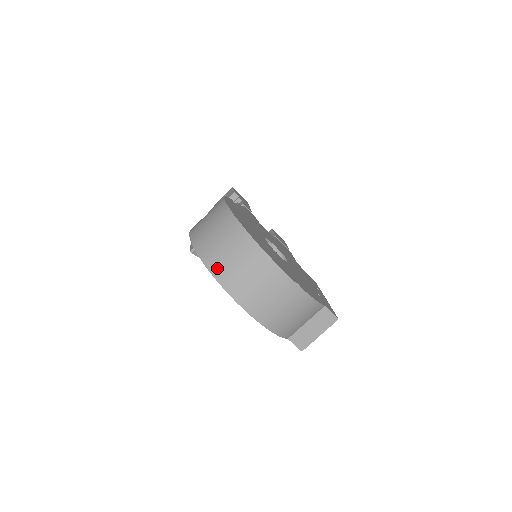
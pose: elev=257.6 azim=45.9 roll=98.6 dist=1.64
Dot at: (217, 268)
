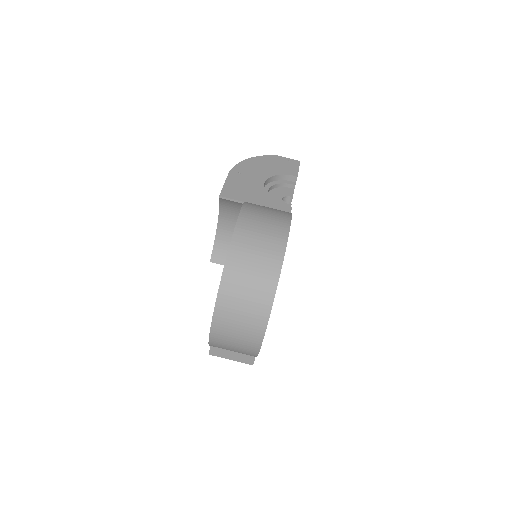
Dot at: (228, 285)
